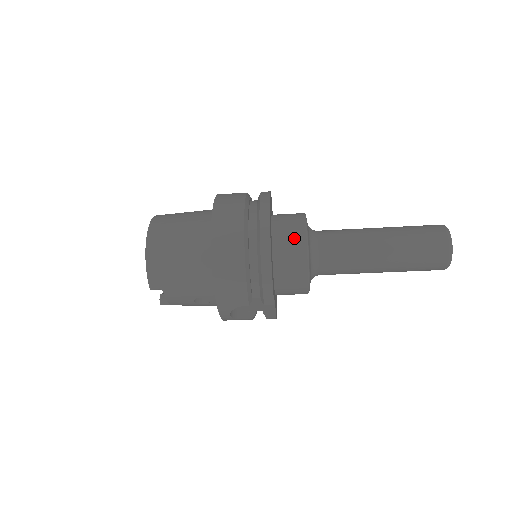
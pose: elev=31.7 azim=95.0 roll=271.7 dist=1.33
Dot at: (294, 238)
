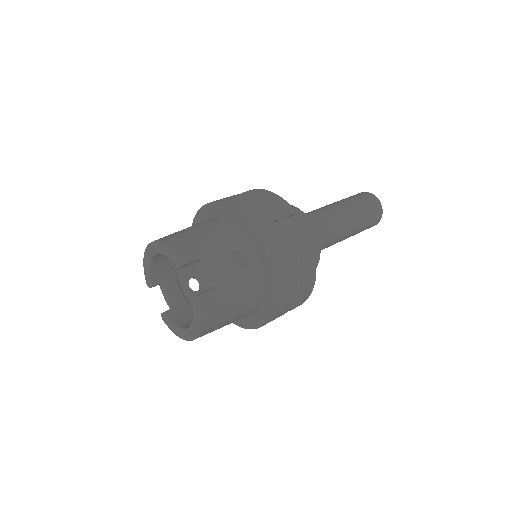
Dot at: occluded
